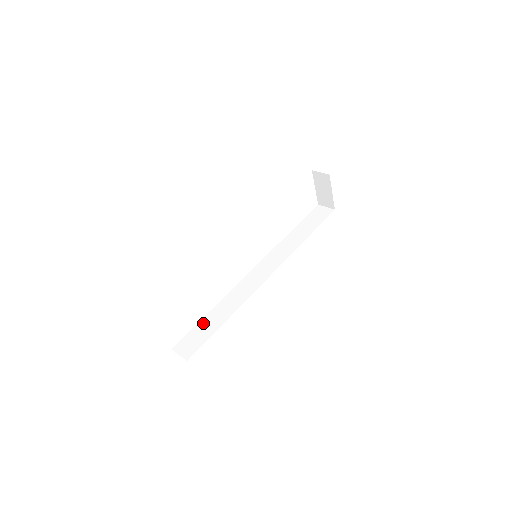
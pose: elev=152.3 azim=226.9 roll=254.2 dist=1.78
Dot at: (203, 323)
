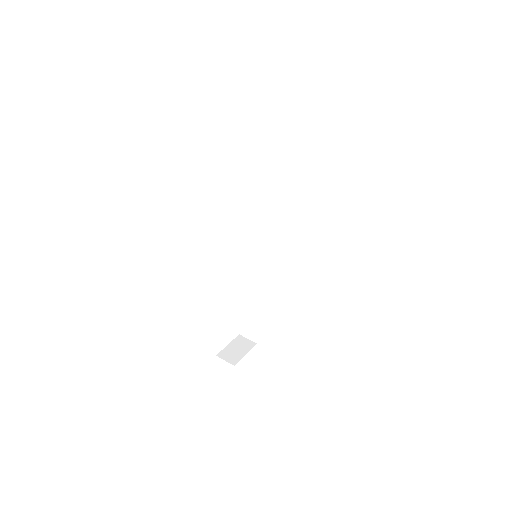
Dot at: (248, 309)
